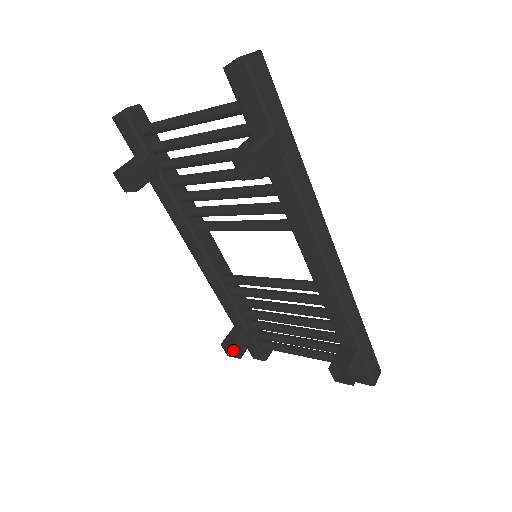
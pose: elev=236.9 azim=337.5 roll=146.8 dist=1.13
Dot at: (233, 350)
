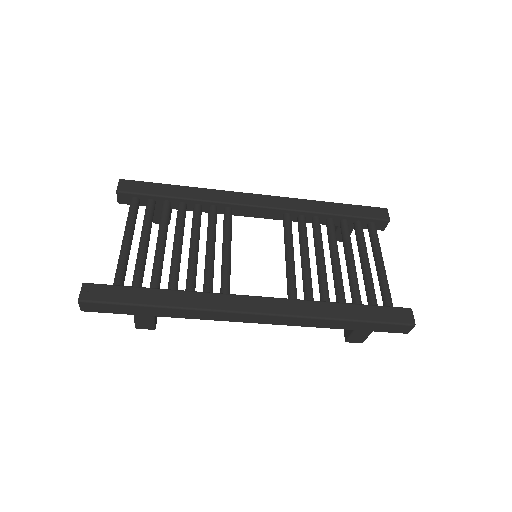
Dot at: occluded
